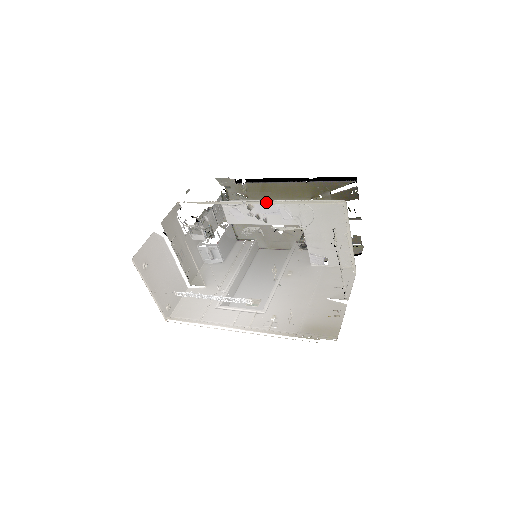
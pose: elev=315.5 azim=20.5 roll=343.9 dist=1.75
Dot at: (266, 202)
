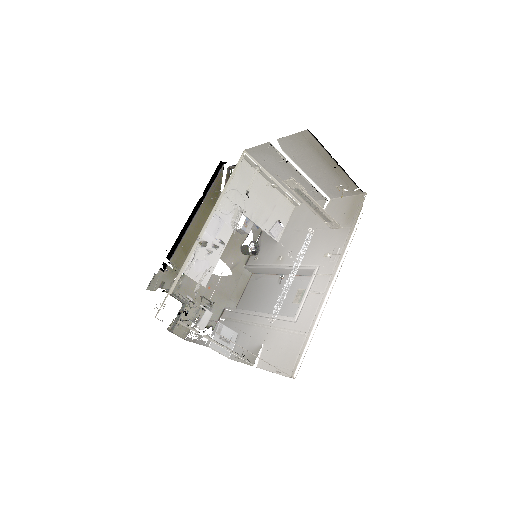
Dot at: (209, 217)
